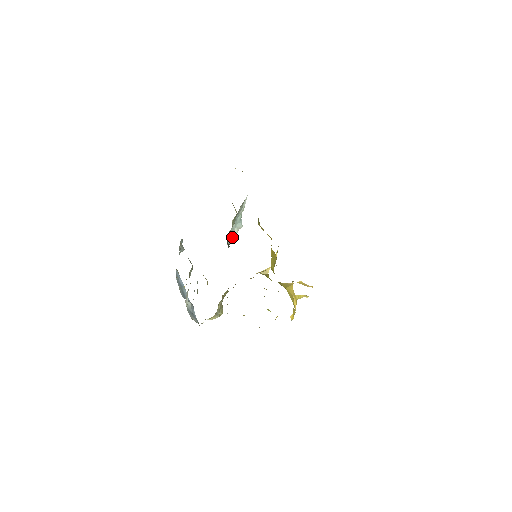
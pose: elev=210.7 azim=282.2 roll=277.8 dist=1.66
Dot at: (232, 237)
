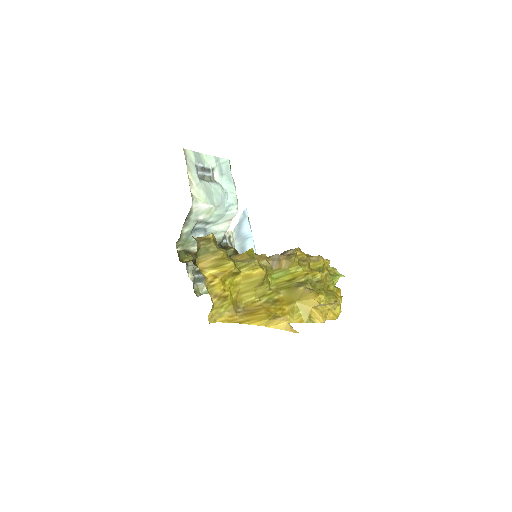
Dot at: (217, 238)
